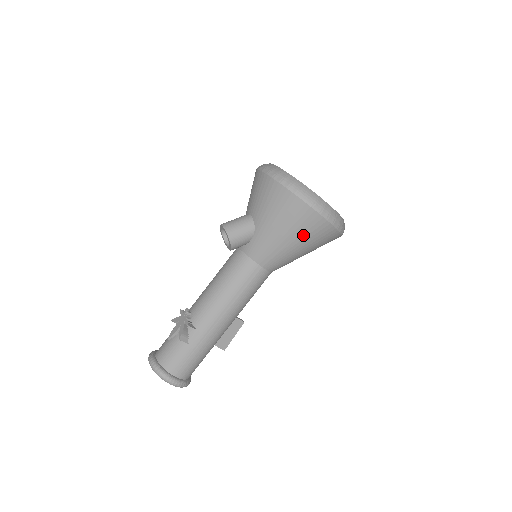
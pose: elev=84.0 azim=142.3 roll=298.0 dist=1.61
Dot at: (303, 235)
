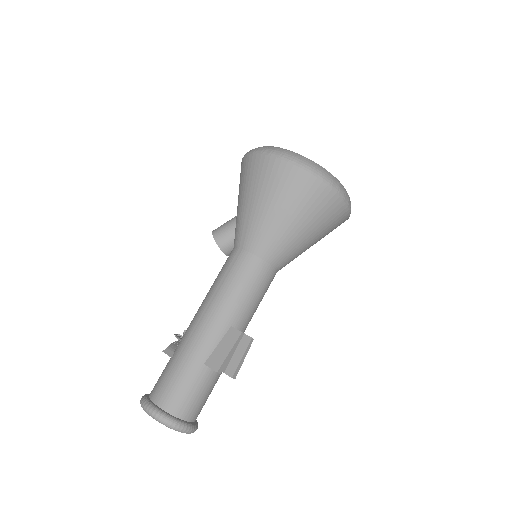
Dot at: (259, 187)
